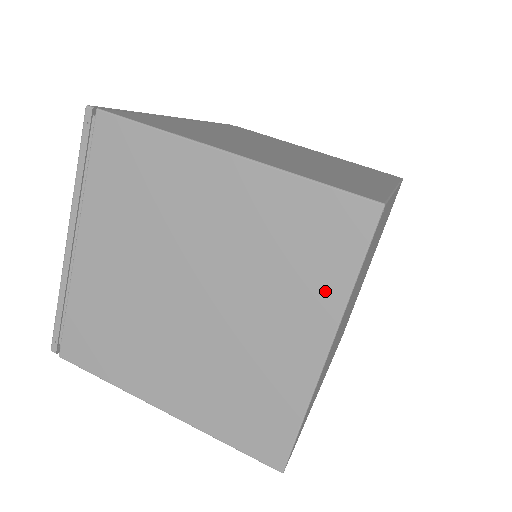
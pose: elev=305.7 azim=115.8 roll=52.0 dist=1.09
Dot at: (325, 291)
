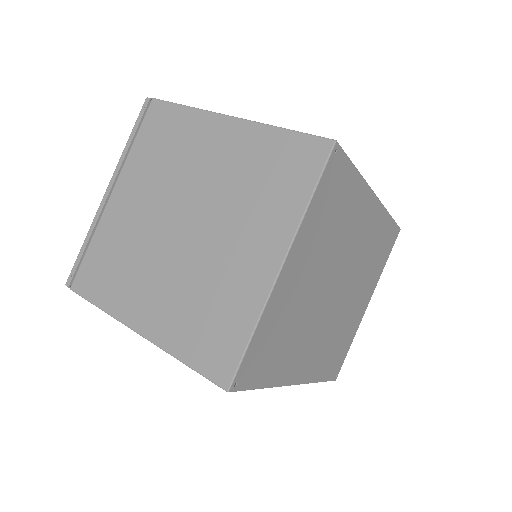
Dot at: (286, 211)
